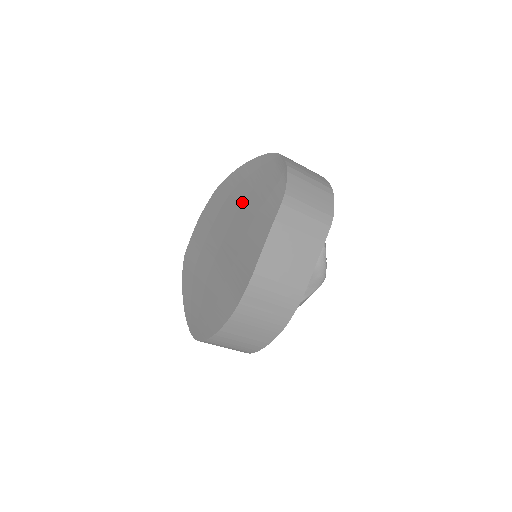
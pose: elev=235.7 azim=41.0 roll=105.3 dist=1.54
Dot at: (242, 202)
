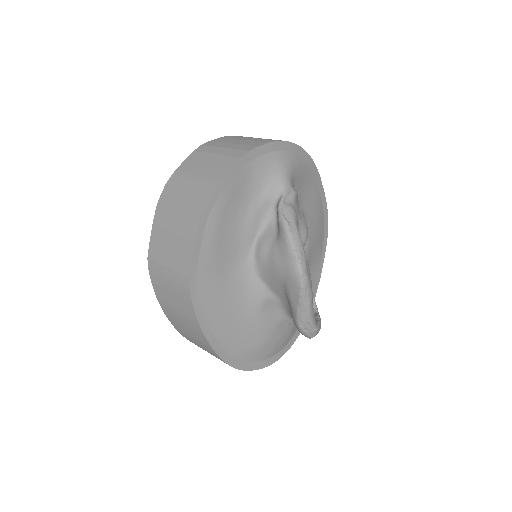
Dot at: occluded
